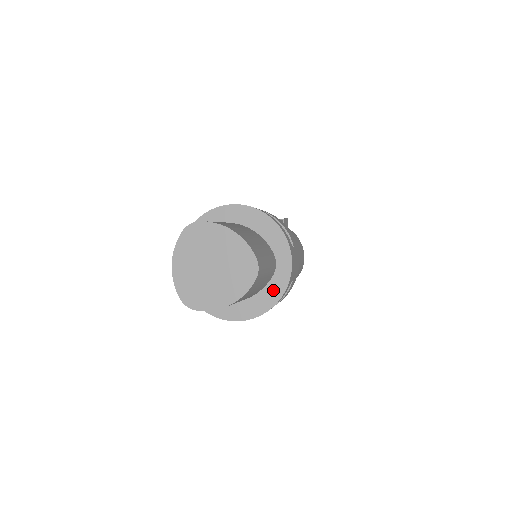
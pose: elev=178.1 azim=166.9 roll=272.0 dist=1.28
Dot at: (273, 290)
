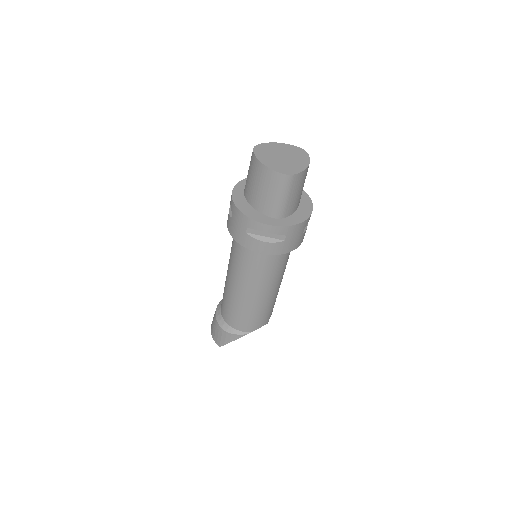
Dot at: (305, 201)
